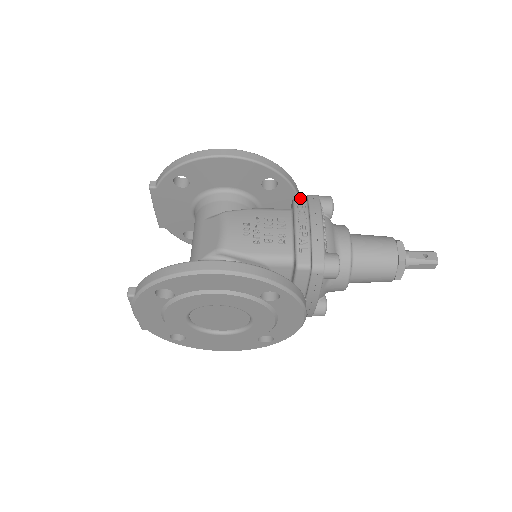
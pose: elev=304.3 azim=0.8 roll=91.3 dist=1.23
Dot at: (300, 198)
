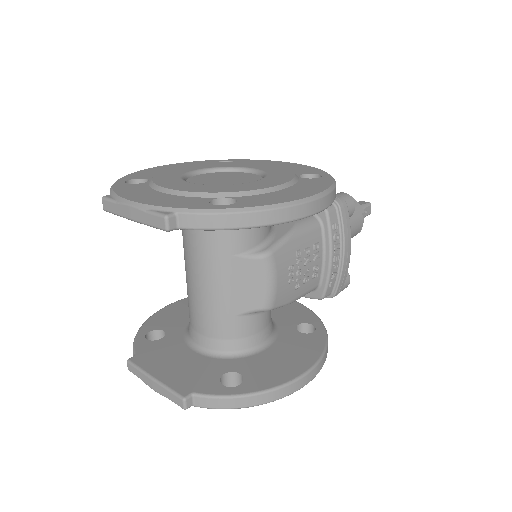
Dot at: (332, 208)
